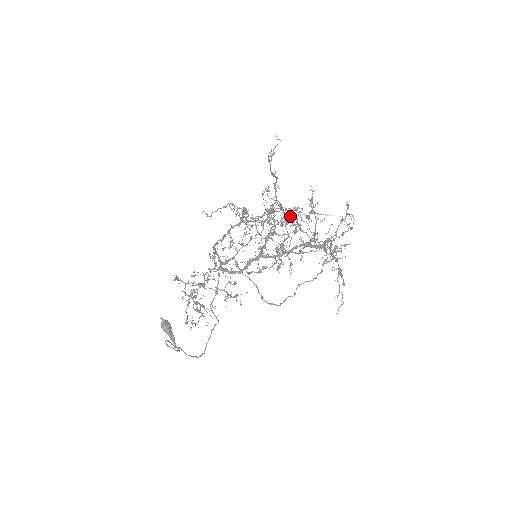
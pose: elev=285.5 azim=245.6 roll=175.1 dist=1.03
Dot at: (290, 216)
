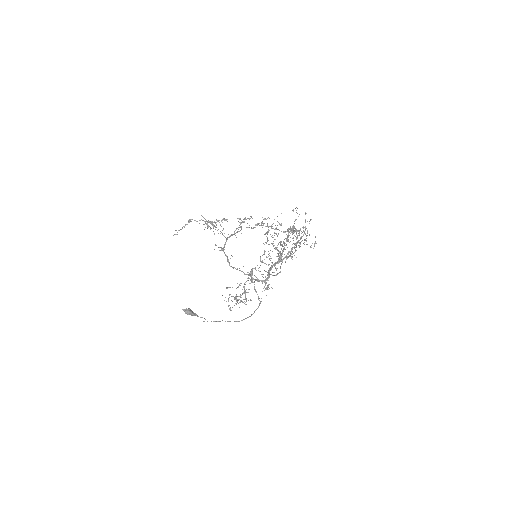
Dot at: occluded
